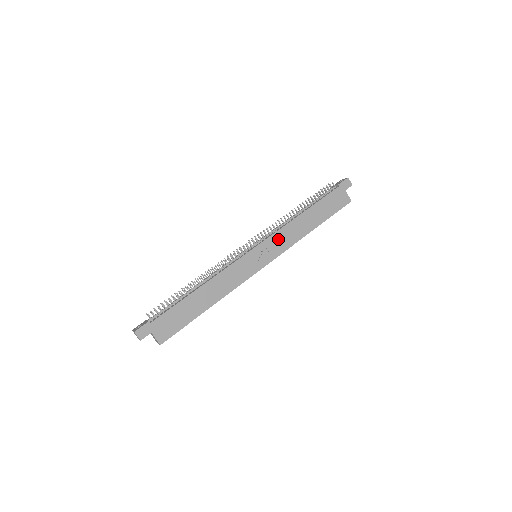
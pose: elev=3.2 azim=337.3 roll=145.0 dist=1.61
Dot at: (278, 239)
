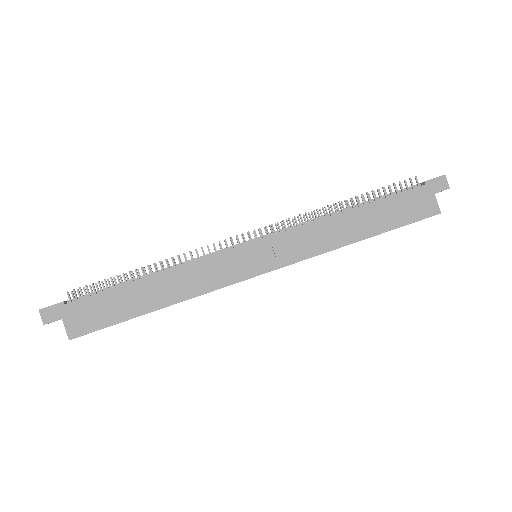
Dot at: (296, 239)
